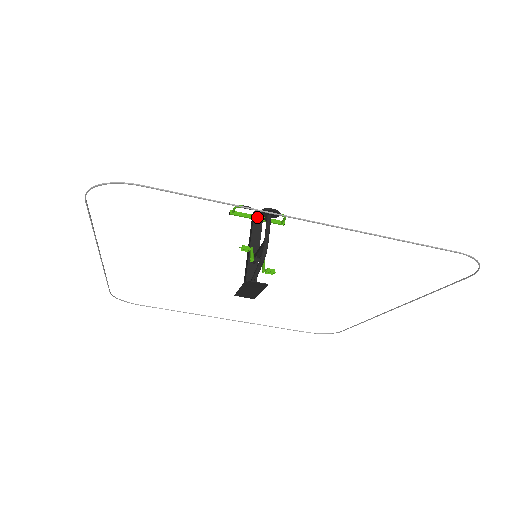
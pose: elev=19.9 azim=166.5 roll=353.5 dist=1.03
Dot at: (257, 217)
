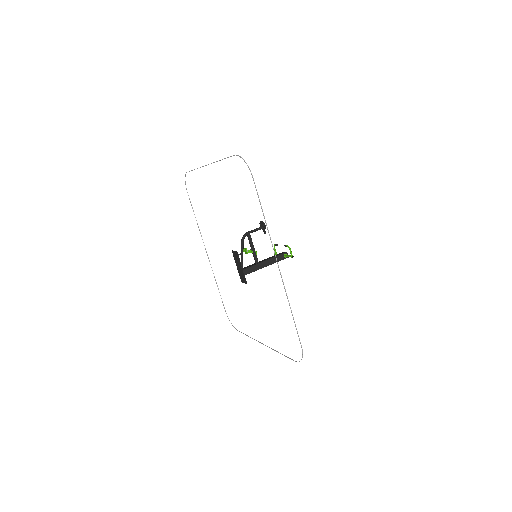
Dot at: (282, 253)
